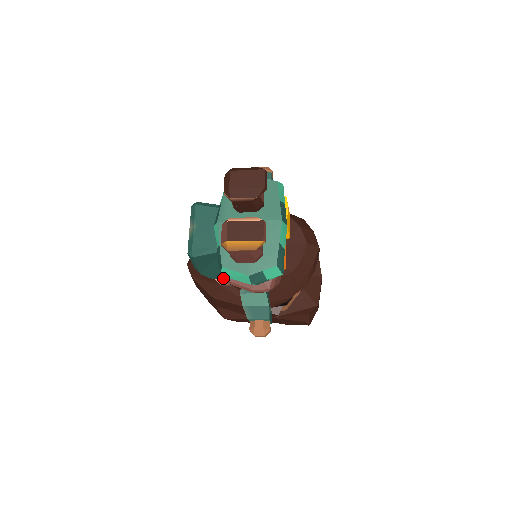
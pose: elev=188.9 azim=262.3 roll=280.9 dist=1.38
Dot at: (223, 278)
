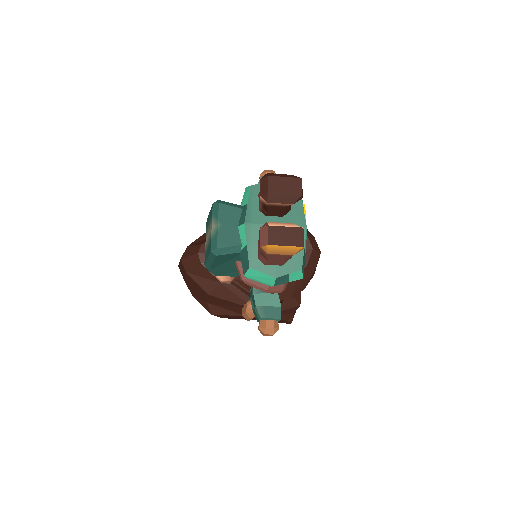
Dot at: (226, 276)
